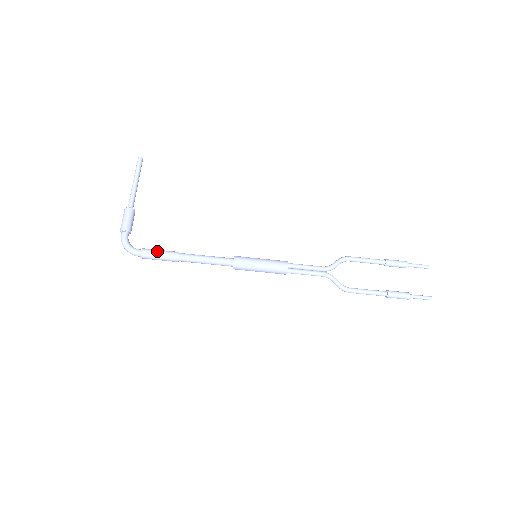
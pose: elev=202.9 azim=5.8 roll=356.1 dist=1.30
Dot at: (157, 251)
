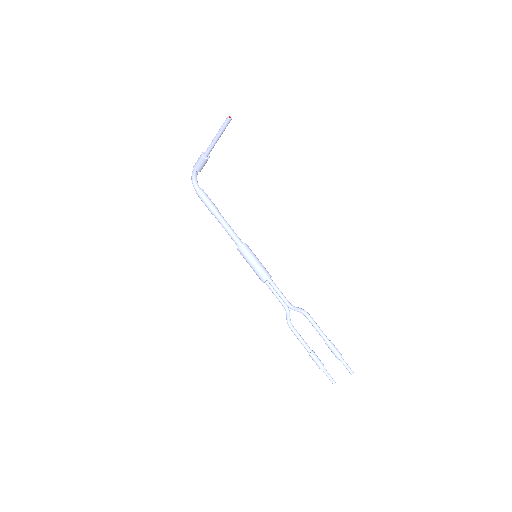
Dot at: (204, 200)
